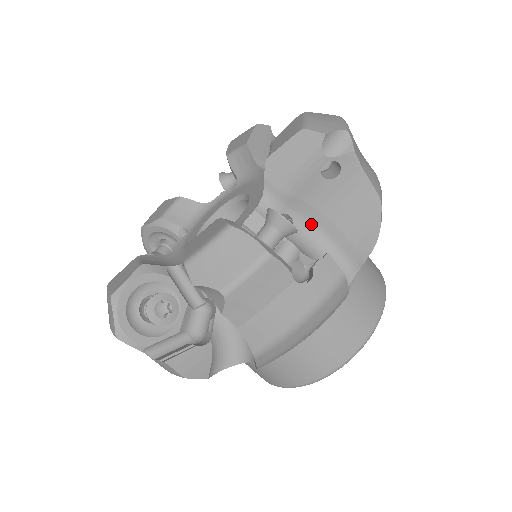
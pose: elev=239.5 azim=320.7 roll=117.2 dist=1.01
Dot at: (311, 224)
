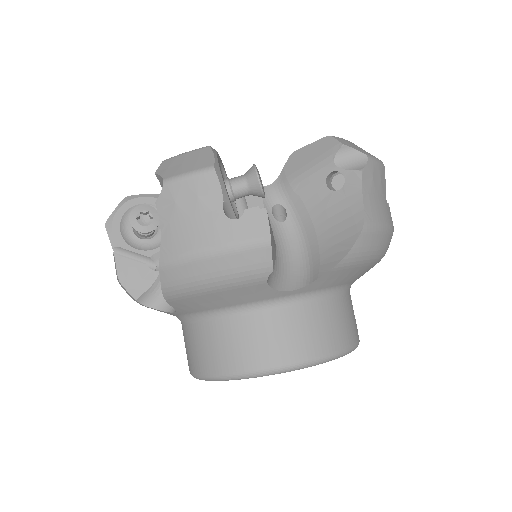
Dot at: (300, 228)
